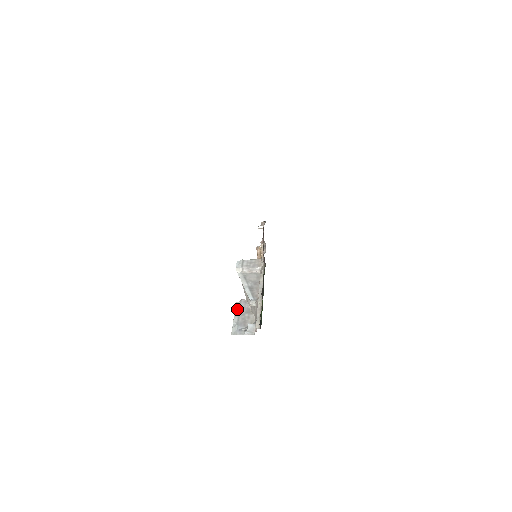
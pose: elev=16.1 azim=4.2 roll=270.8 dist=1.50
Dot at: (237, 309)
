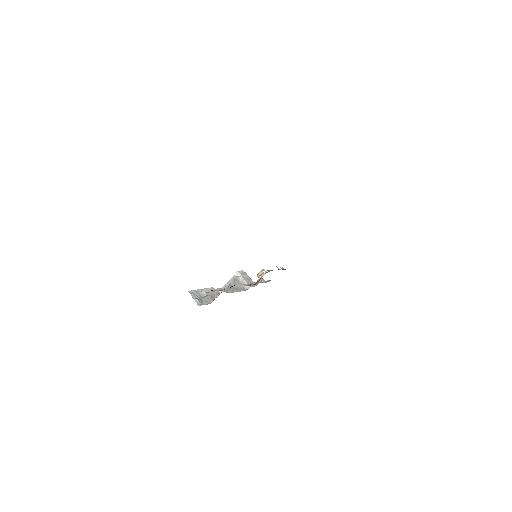
Dot at: (209, 289)
